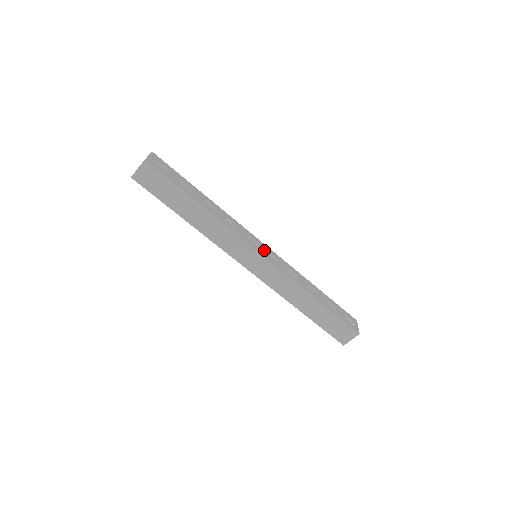
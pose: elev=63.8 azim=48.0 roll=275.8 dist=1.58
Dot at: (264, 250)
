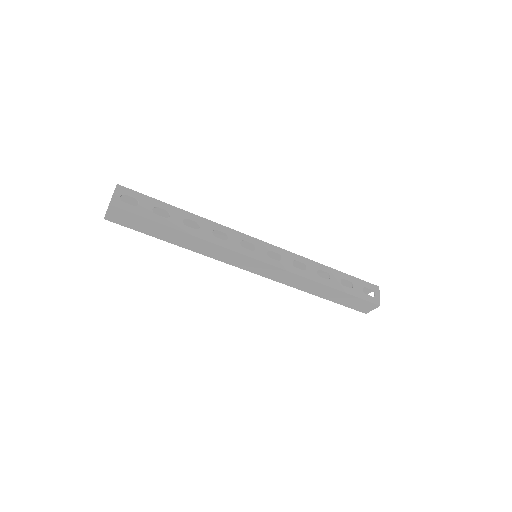
Dot at: (262, 251)
